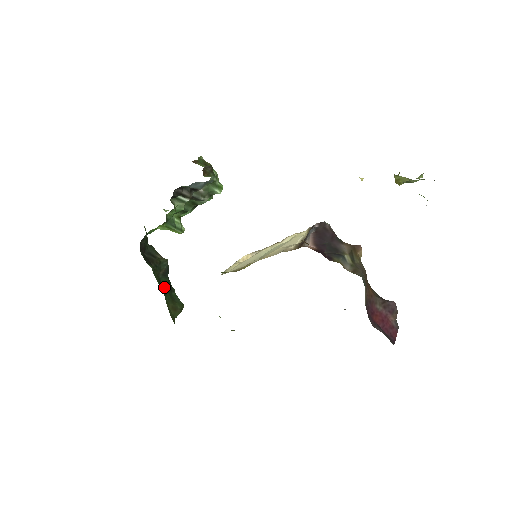
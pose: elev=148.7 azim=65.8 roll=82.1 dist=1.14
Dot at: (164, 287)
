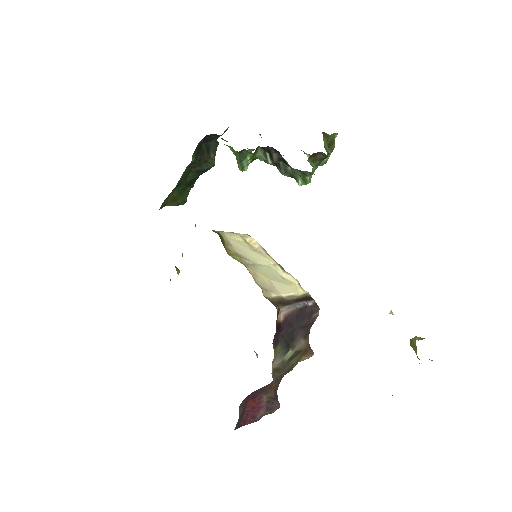
Dot at: (186, 179)
